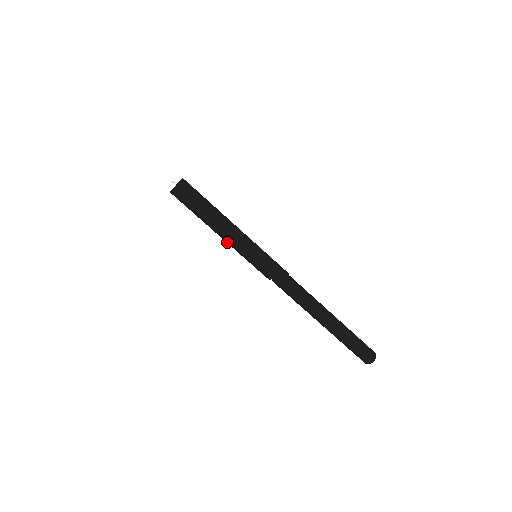
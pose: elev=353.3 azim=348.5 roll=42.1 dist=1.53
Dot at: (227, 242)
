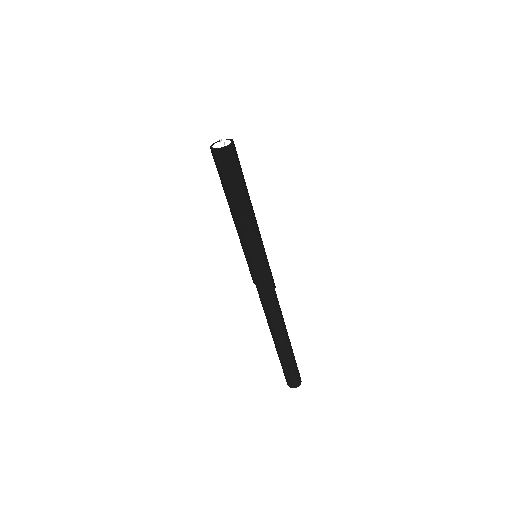
Dot at: (236, 229)
